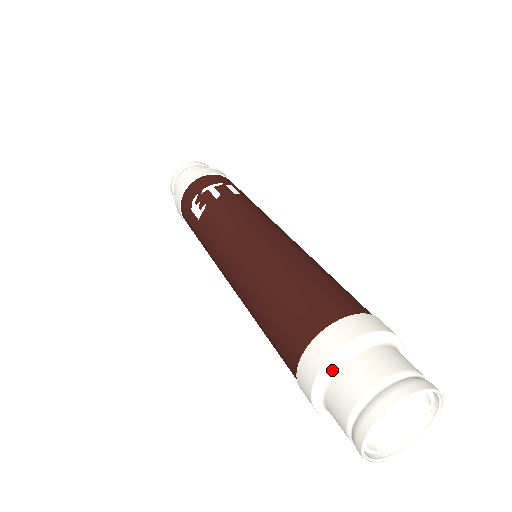
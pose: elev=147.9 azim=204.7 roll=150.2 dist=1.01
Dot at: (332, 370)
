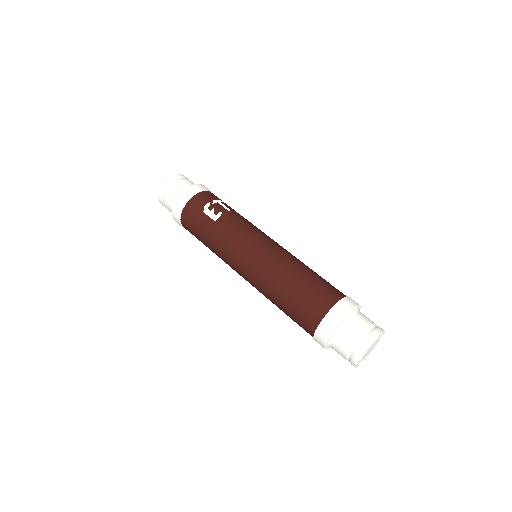
Dot at: (346, 319)
